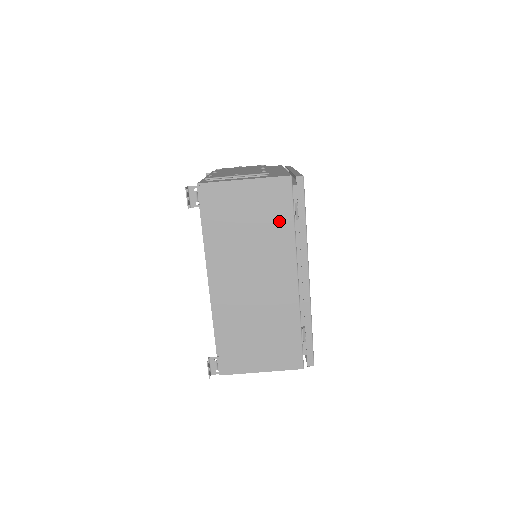
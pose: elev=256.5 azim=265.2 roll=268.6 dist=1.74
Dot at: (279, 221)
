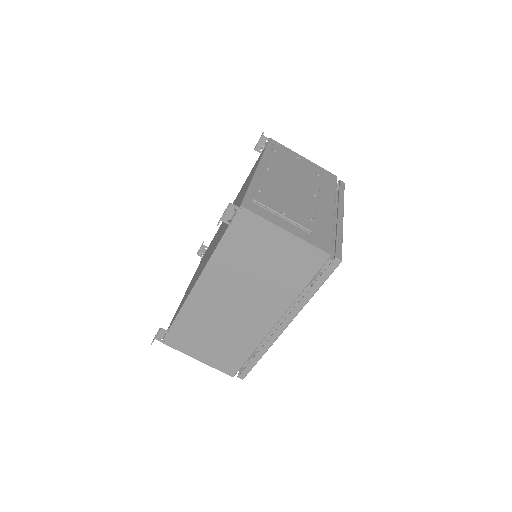
Dot at: (293, 279)
